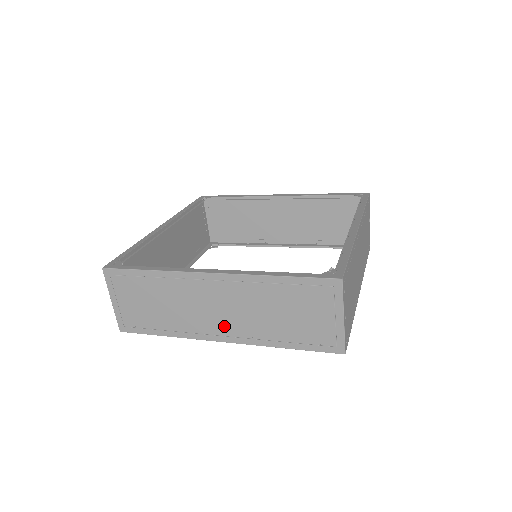
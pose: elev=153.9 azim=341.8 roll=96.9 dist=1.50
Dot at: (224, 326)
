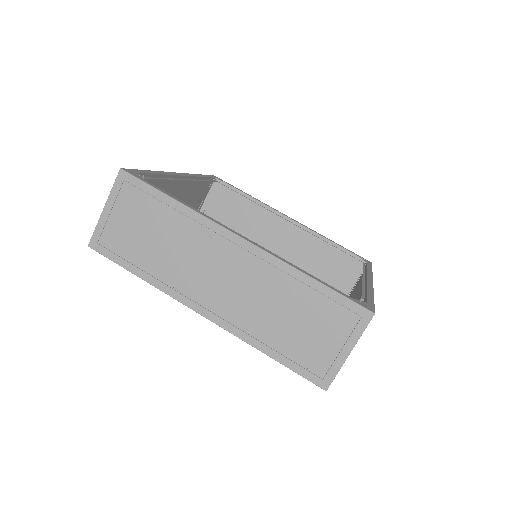
Dot at: (216, 300)
